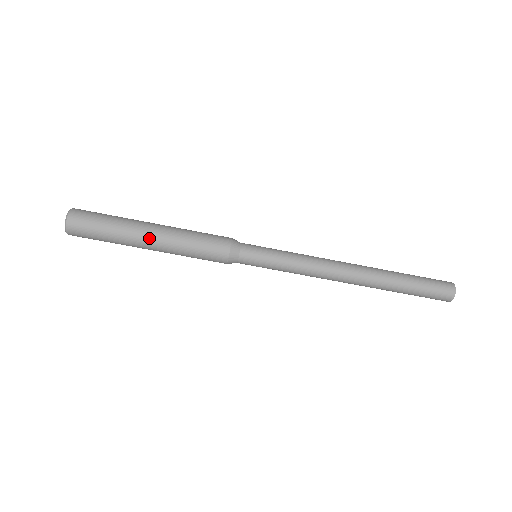
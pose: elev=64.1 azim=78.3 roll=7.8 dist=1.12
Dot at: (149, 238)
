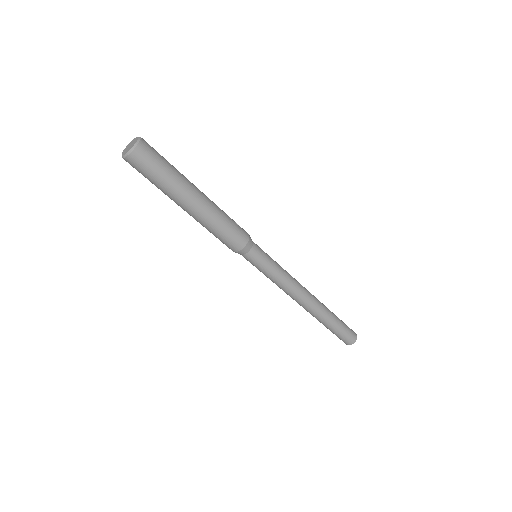
Dot at: (184, 209)
